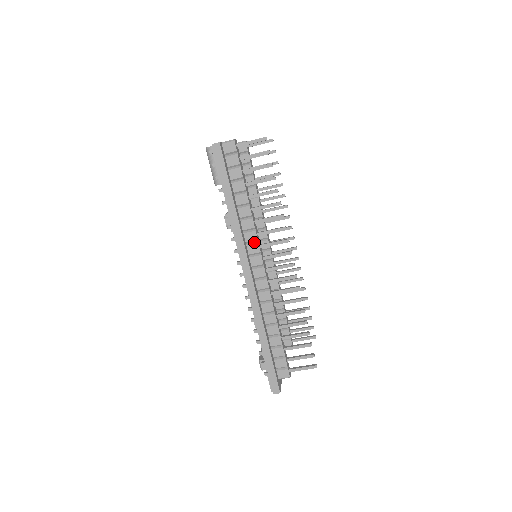
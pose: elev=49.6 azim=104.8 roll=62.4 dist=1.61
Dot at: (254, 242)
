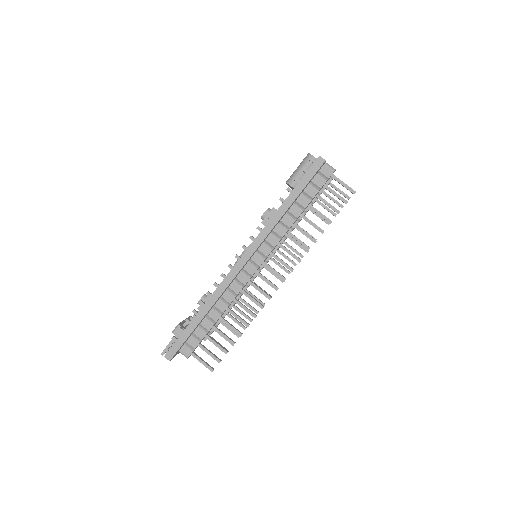
Dot at: (271, 246)
